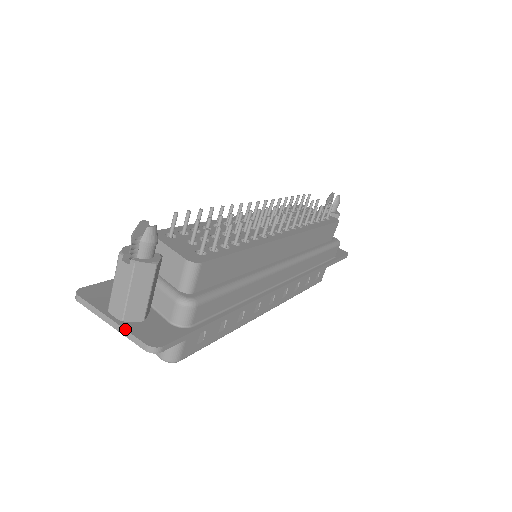
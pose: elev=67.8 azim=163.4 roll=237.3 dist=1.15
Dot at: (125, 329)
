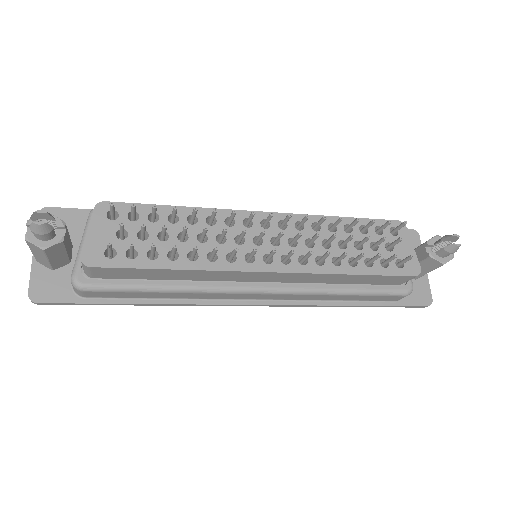
Dot at: (31, 269)
